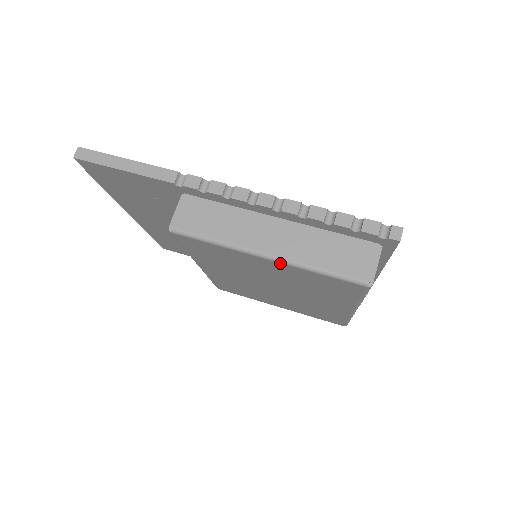
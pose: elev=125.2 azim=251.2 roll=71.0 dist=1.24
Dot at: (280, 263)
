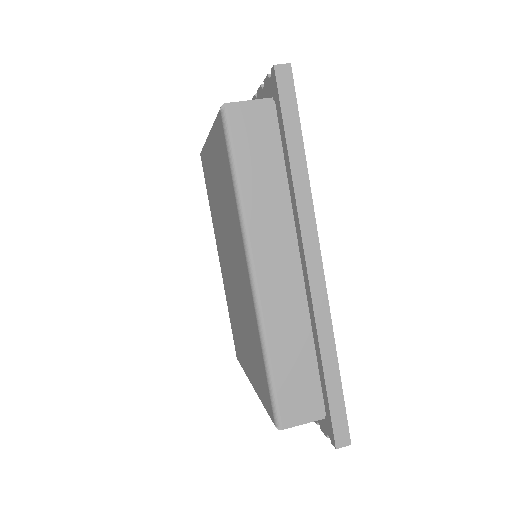
Dot at: (210, 135)
